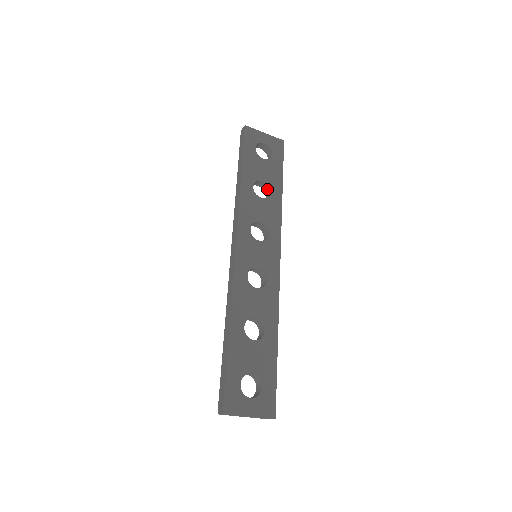
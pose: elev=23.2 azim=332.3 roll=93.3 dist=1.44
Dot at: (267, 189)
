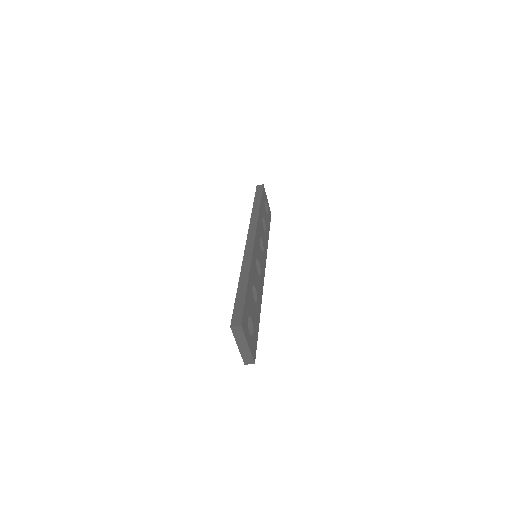
Dot at: occluded
